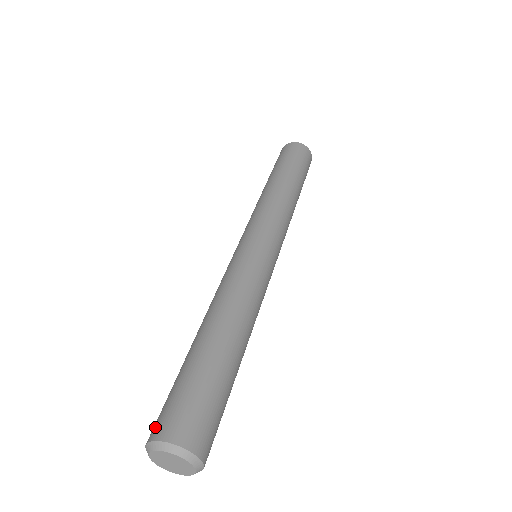
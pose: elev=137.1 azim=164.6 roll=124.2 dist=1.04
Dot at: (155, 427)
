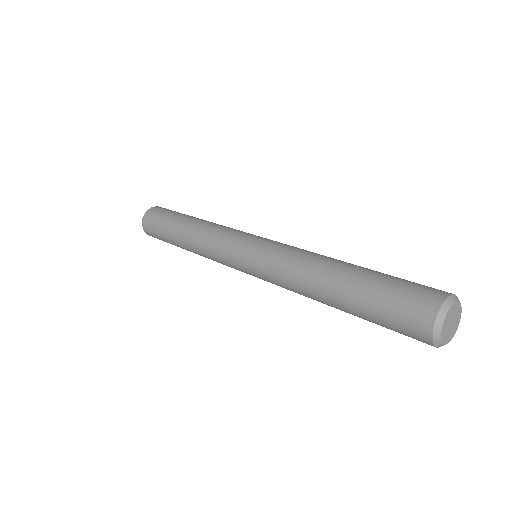
Dot at: (436, 291)
